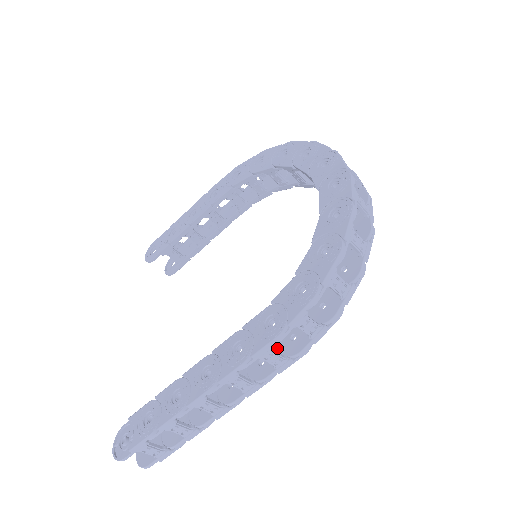
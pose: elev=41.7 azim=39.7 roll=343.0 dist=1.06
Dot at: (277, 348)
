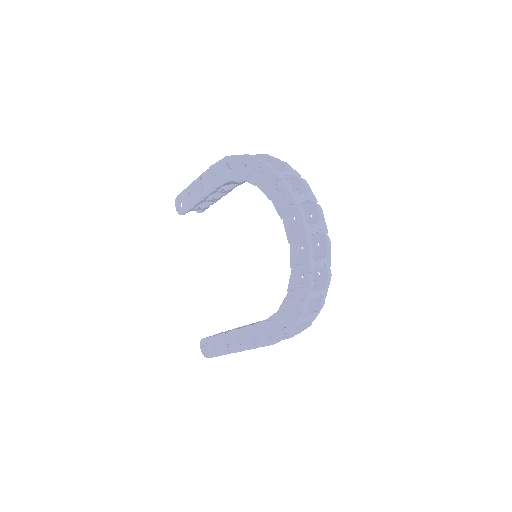
Dot at: occluded
